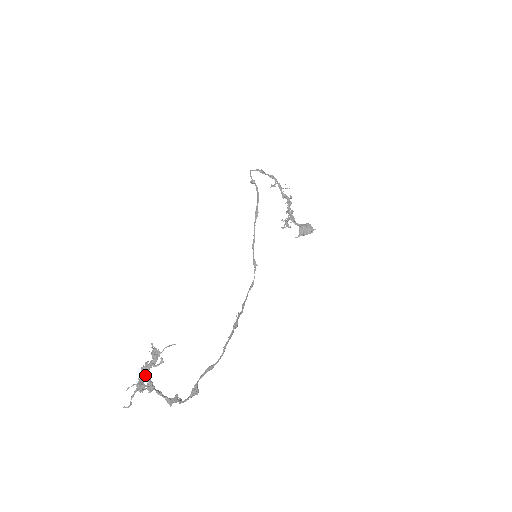
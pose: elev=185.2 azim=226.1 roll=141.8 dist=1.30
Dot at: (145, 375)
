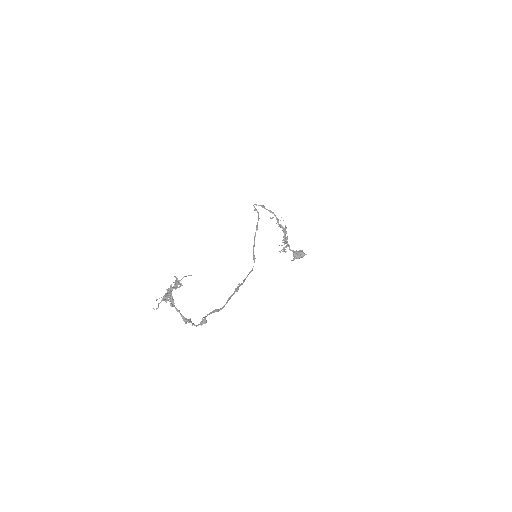
Dot at: (169, 292)
